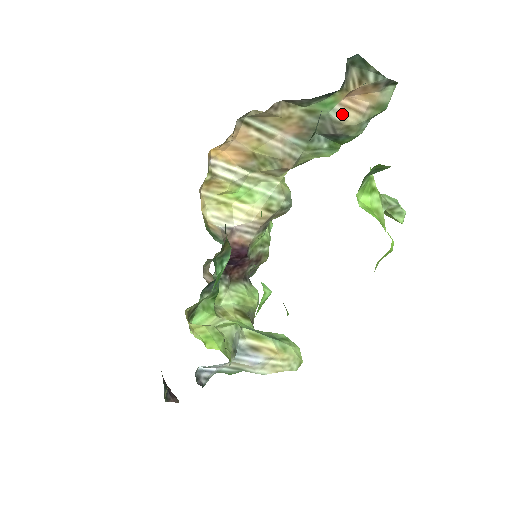
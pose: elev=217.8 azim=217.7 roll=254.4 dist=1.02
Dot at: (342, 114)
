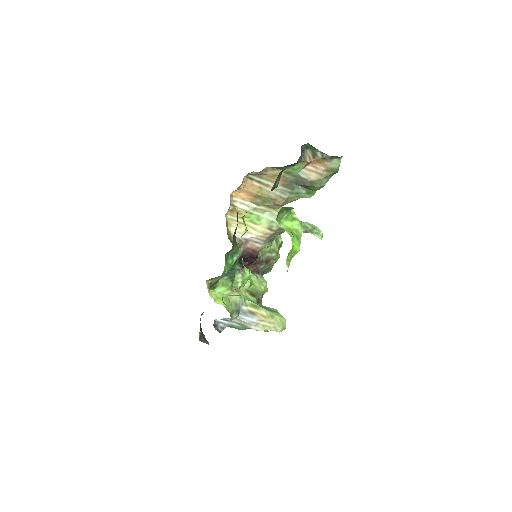
Dot at: (307, 174)
